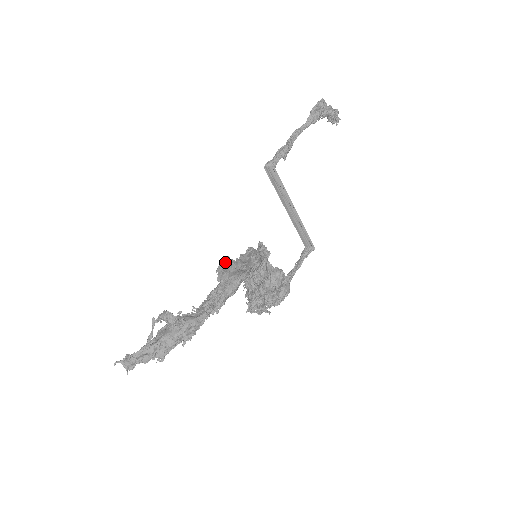
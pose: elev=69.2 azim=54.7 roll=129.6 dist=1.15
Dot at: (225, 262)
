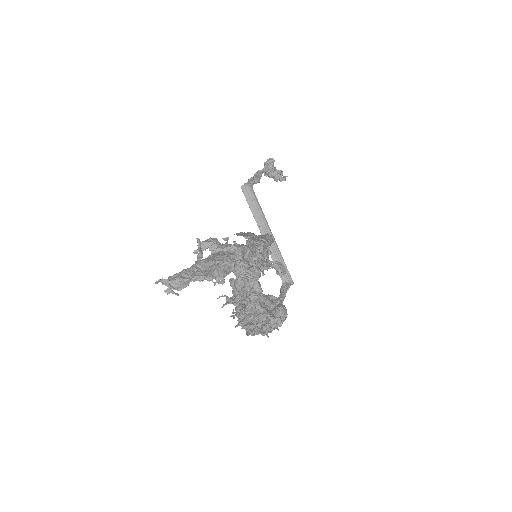
Dot at: (242, 232)
